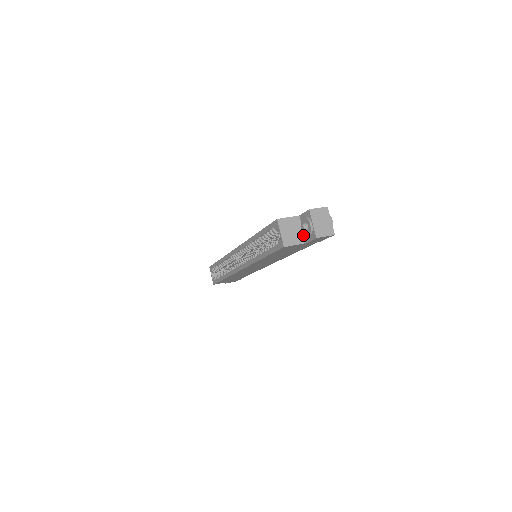
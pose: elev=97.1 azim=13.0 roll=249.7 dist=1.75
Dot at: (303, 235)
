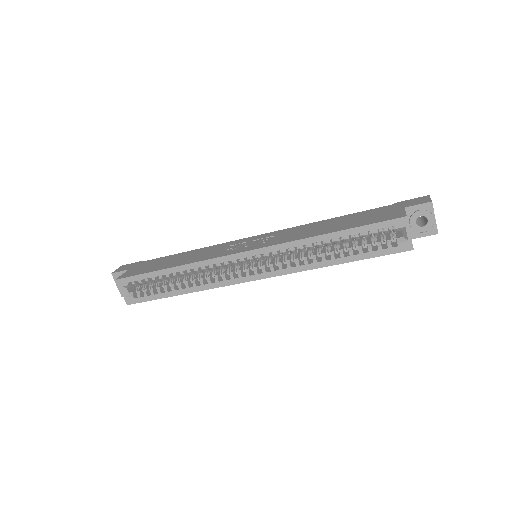
Dot at: occluded
